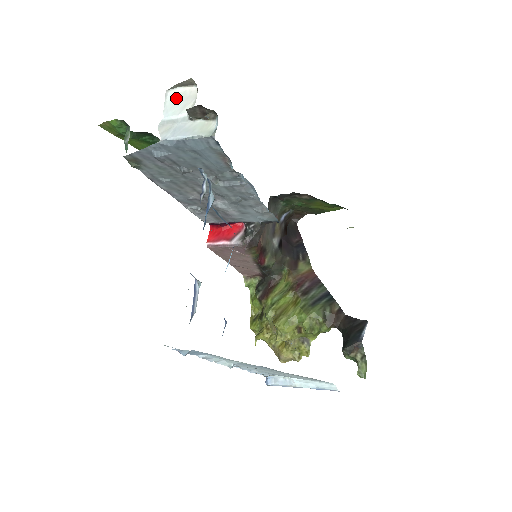
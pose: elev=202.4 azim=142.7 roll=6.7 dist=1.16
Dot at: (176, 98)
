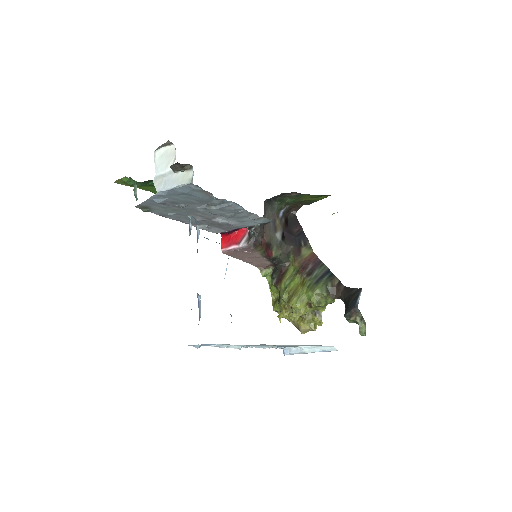
Dot at: (162, 156)
